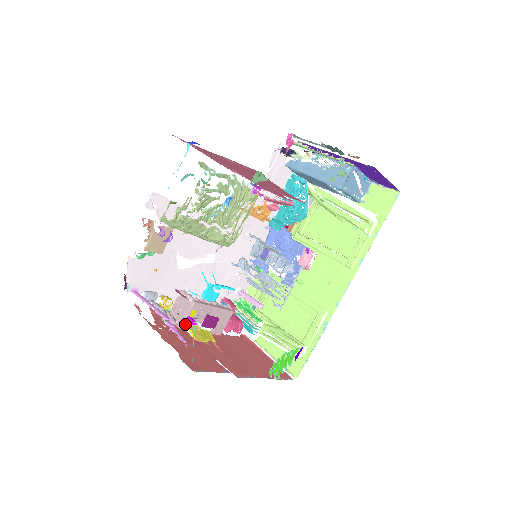
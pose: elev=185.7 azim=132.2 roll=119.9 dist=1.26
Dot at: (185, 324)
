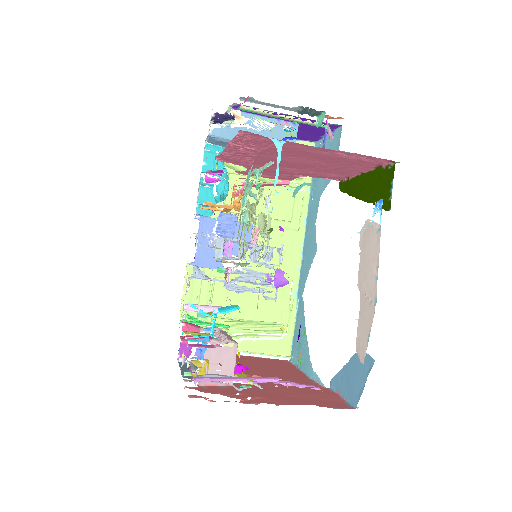
Dot at: (236, 376)
